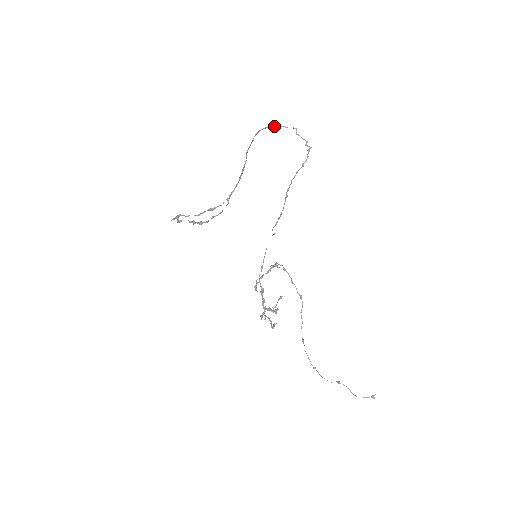
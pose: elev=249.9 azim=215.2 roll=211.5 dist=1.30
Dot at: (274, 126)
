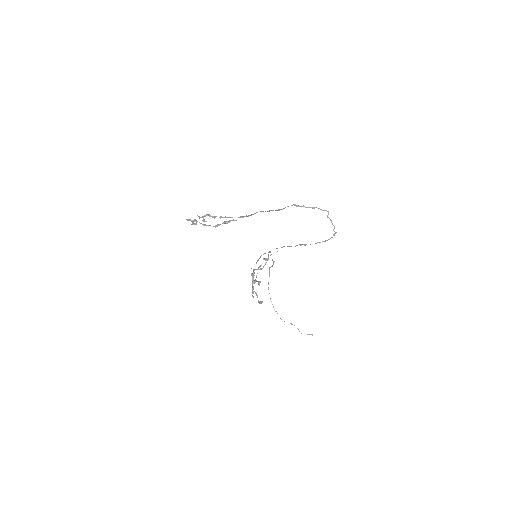
Dot at: (312, 208)
